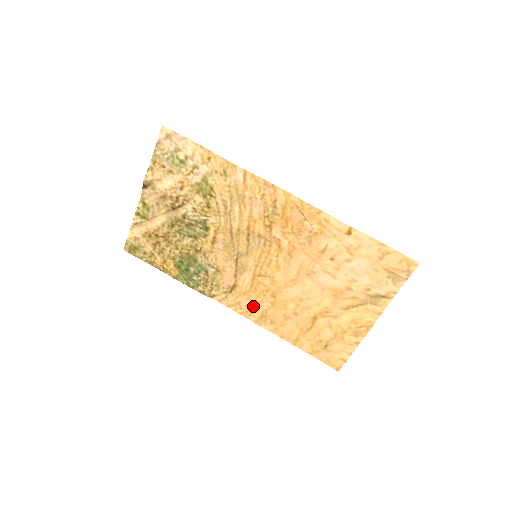
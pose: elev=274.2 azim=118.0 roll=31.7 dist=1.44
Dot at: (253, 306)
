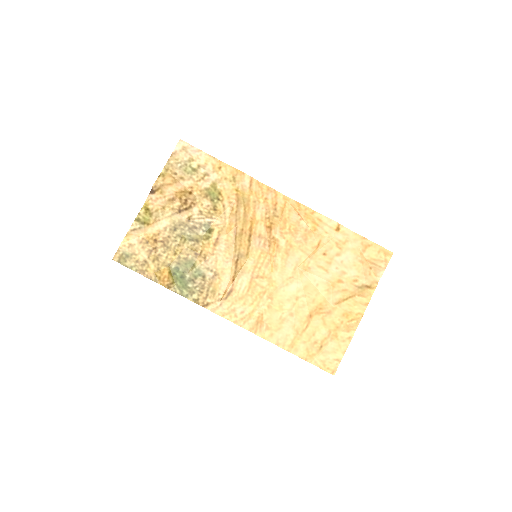
Dot at: (249, 312)
